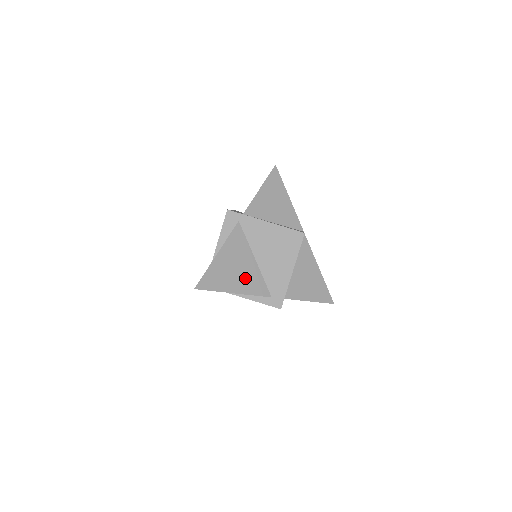
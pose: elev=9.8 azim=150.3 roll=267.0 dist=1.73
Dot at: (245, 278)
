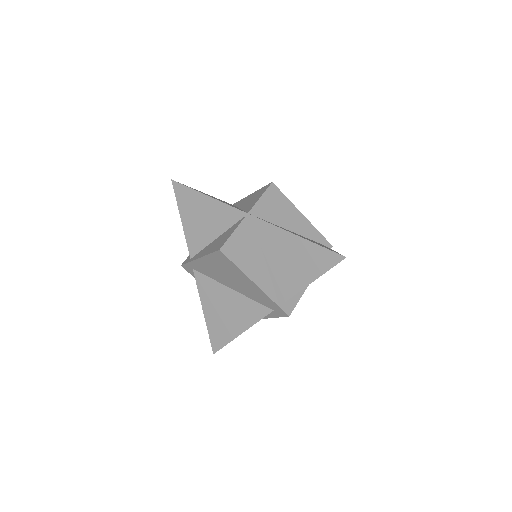
Dot at: (238, 313)
